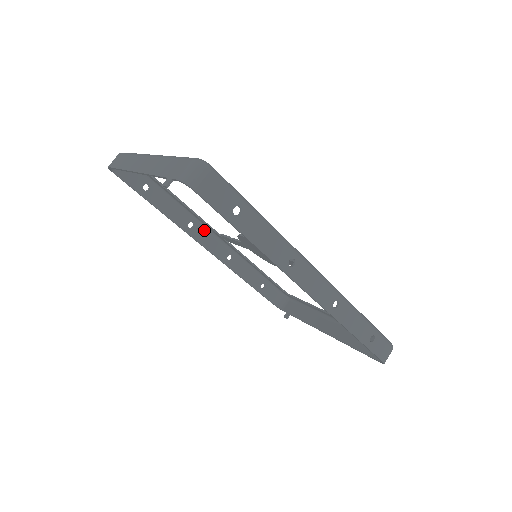
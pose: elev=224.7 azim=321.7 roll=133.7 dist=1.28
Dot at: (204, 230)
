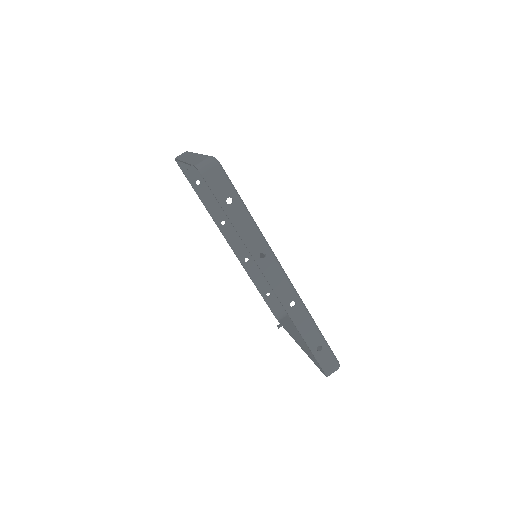
Dot at: (233, 230)
